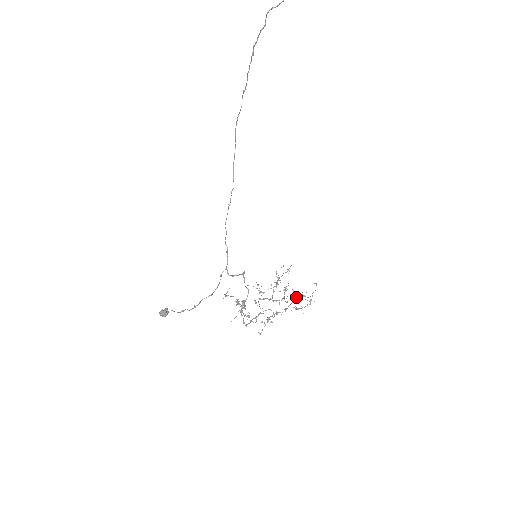
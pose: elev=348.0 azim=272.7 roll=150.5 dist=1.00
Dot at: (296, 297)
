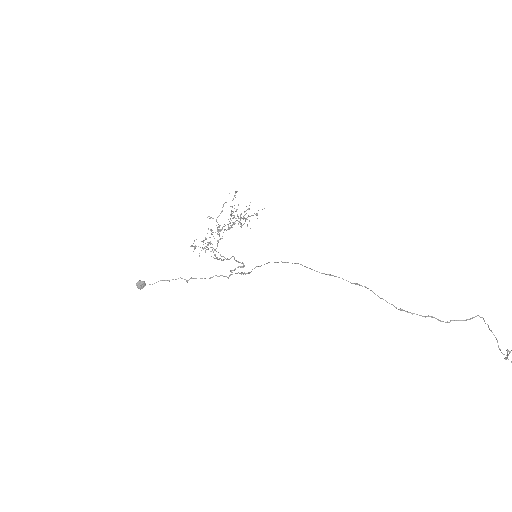
Dot at: occluded
